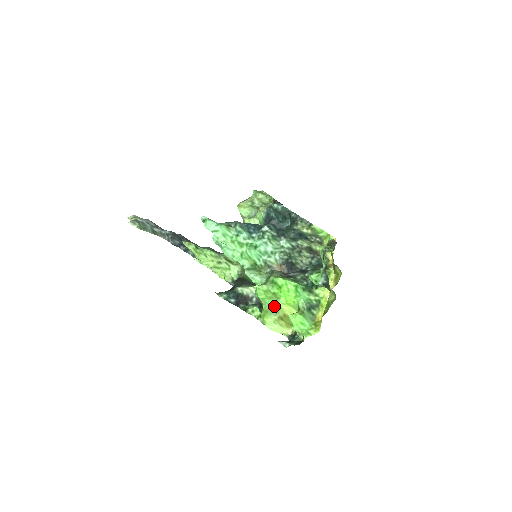
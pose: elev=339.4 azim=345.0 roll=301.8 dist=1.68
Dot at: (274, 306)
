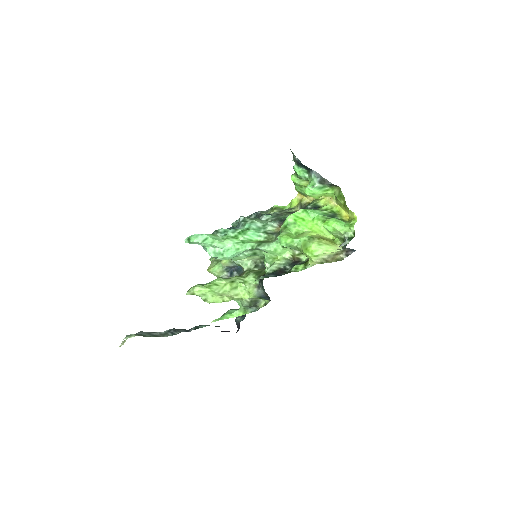
Dot at: (306, 236)
